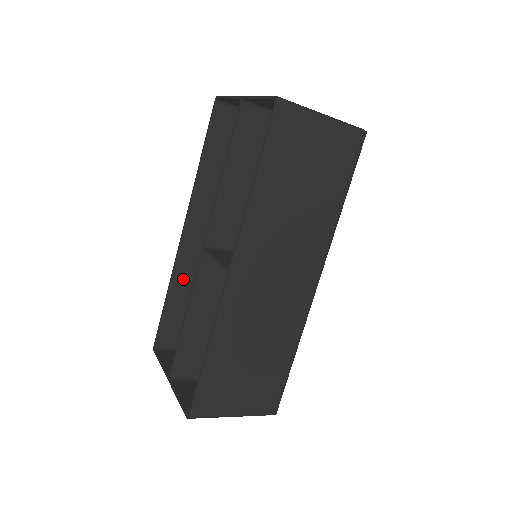
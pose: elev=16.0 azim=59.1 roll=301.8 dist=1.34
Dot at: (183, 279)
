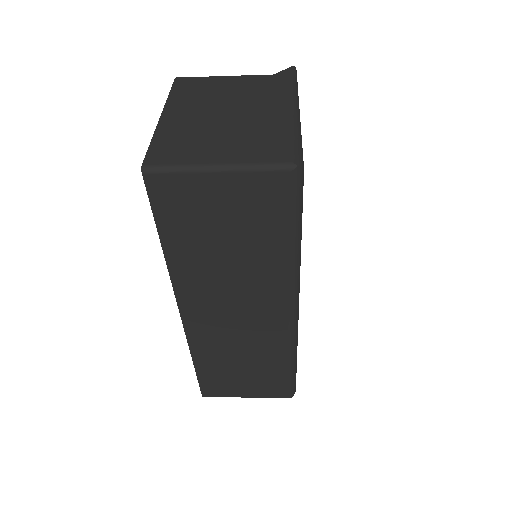
Dot at: occluded
